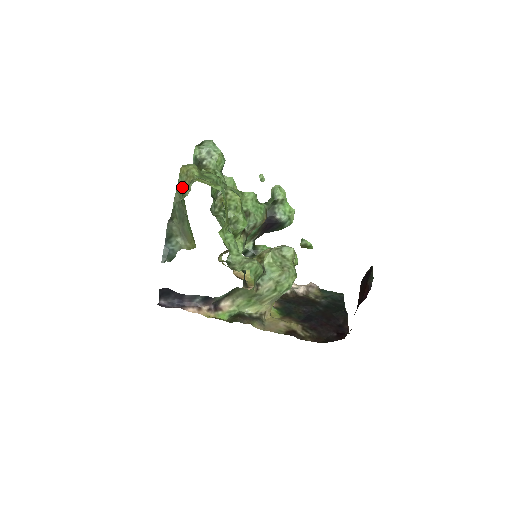
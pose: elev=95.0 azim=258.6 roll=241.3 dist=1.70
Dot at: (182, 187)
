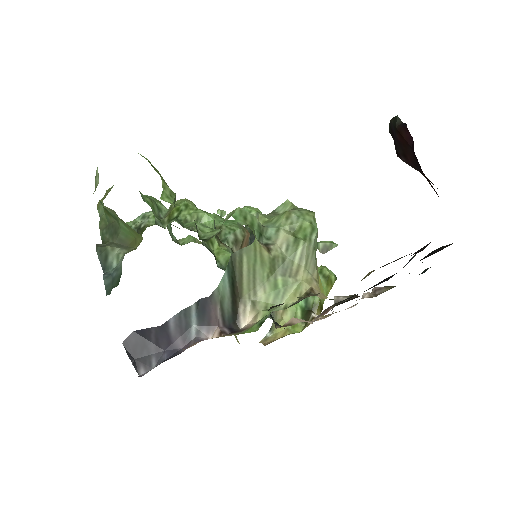
Dot at: (103, 212)
